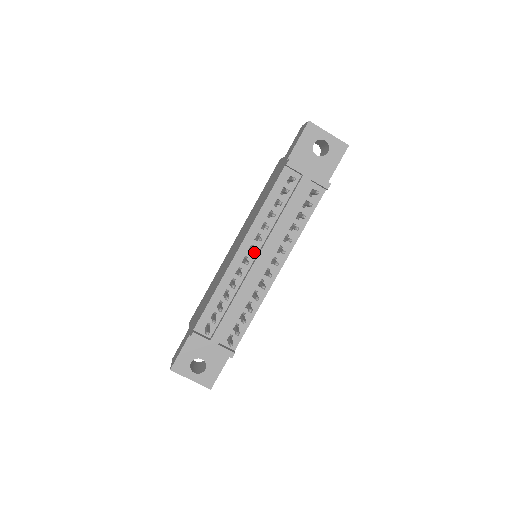
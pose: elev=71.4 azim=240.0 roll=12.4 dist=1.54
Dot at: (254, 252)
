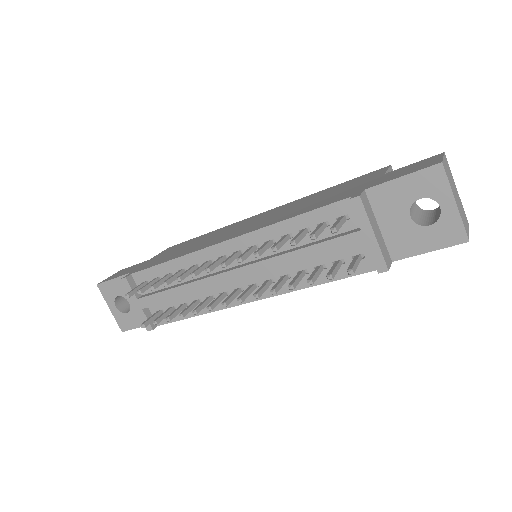
Dot at: (223, 267)
